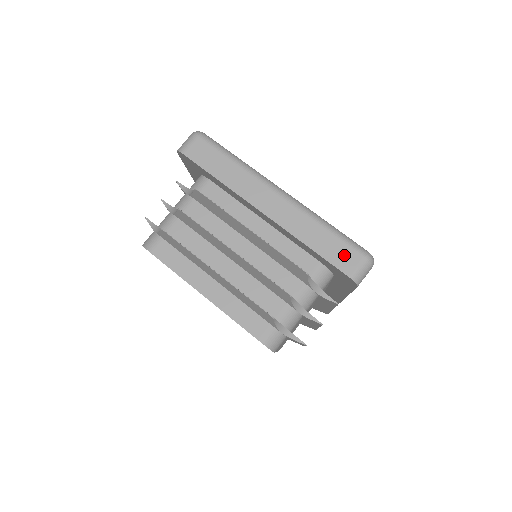
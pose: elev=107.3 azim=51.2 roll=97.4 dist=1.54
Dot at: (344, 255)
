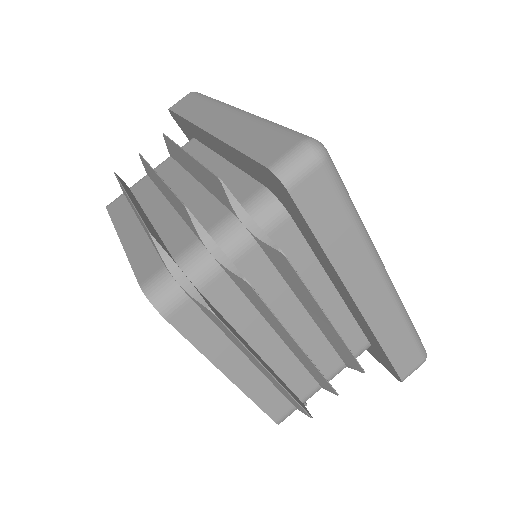
Dot at: (274, 145)
